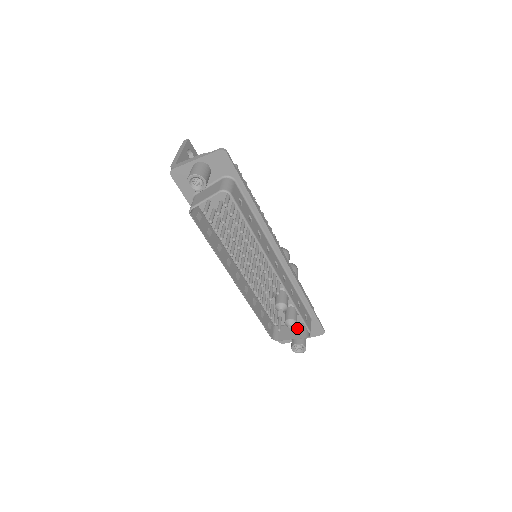
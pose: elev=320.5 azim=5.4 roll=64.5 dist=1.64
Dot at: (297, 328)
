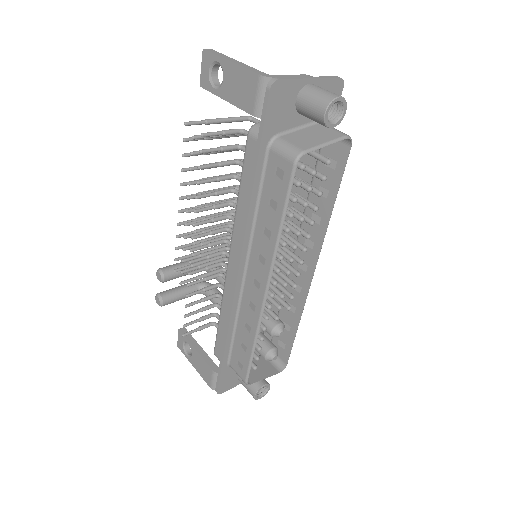
Dot at: (259, 363)
